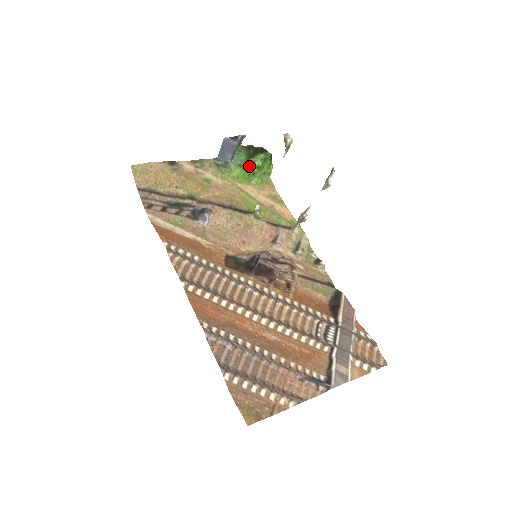
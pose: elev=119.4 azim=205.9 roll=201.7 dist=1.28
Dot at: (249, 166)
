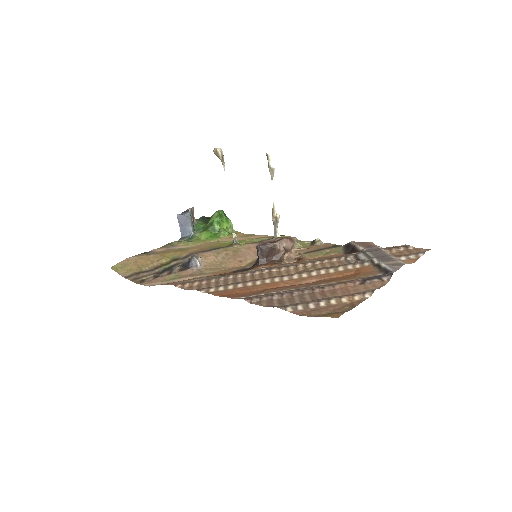
Dot at: (211, 227)
